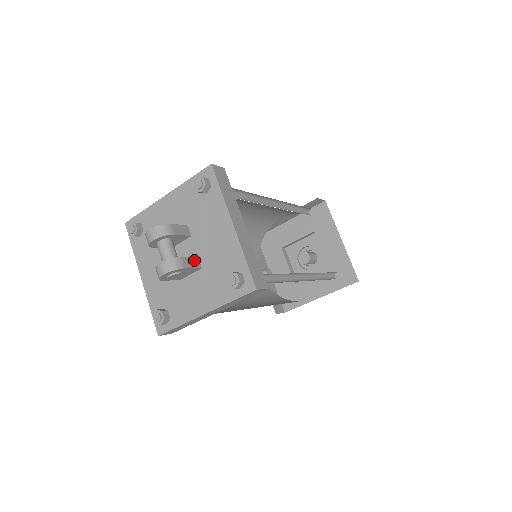
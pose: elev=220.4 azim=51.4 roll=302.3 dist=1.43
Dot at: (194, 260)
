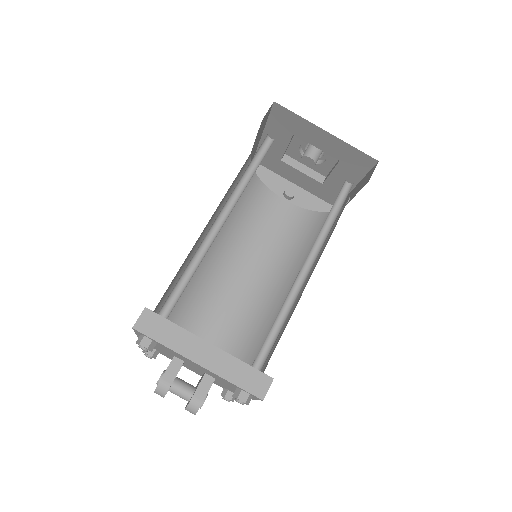
Dot at: (204, 382)
